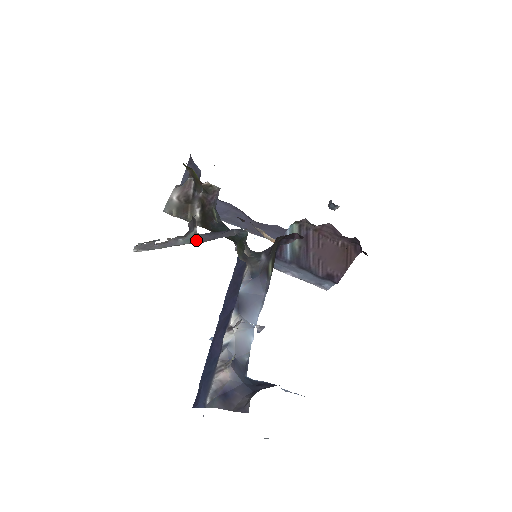
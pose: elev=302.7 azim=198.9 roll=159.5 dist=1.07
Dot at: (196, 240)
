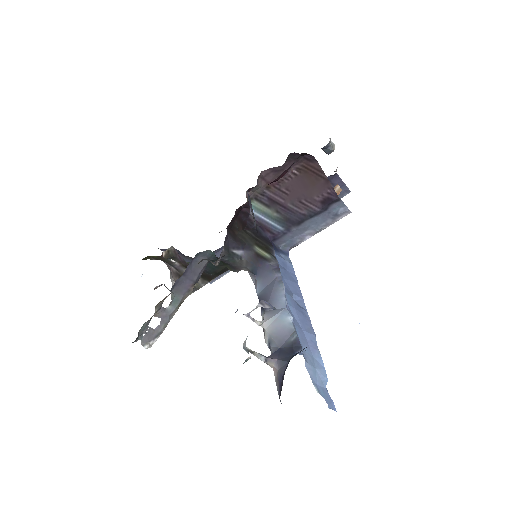
Dot at: (180, 296)
